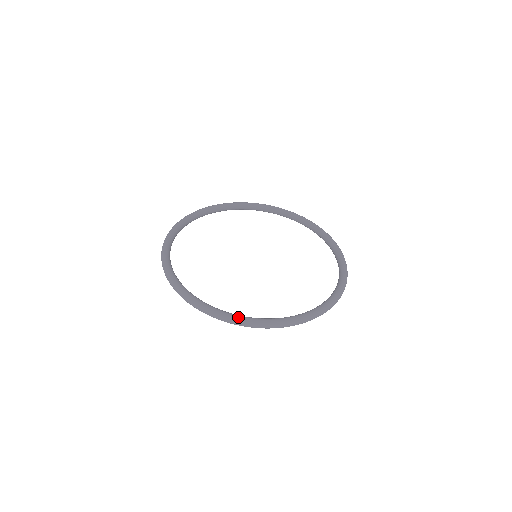
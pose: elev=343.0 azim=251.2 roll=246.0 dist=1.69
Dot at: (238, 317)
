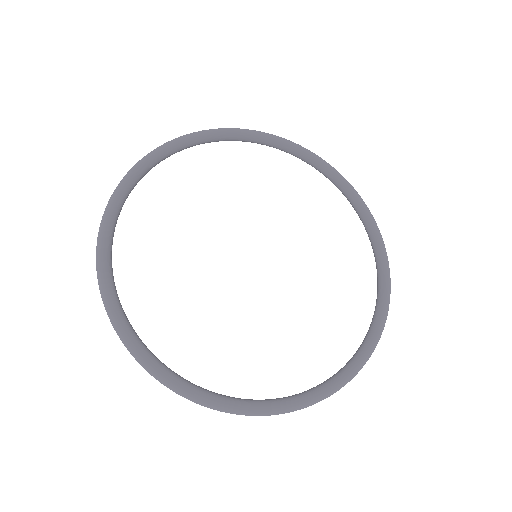
Dot at: (212, 400)
